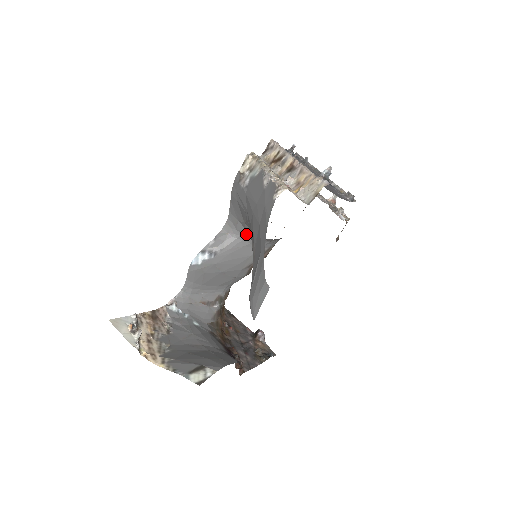
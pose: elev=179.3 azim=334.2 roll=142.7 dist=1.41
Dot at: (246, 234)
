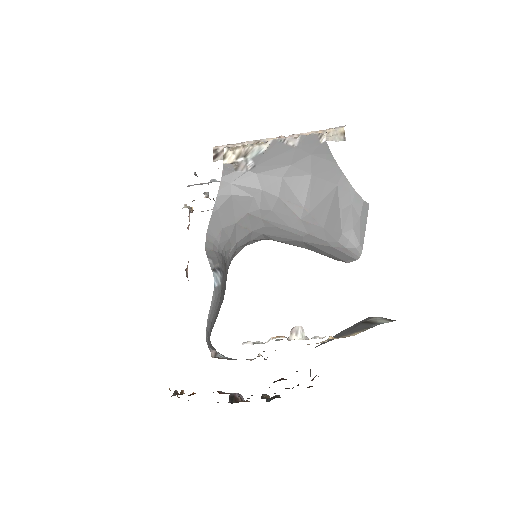
Dot at: (227, 246)
